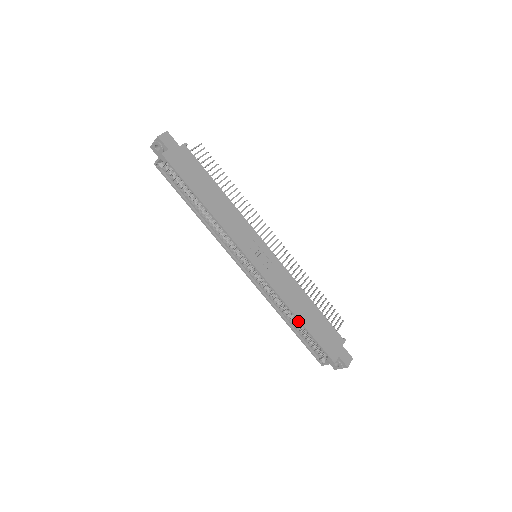
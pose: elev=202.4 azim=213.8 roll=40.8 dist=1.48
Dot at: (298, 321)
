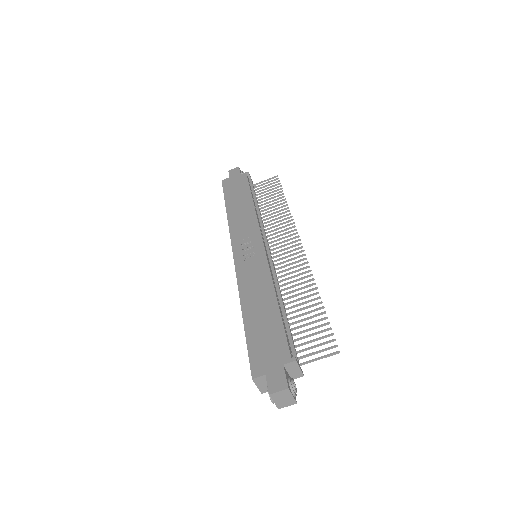
Dot at: occluded
